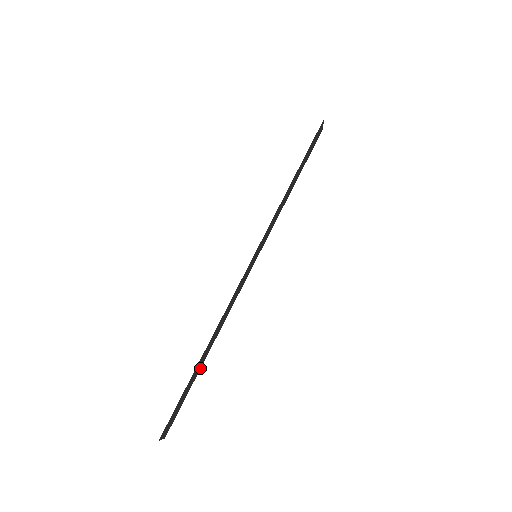
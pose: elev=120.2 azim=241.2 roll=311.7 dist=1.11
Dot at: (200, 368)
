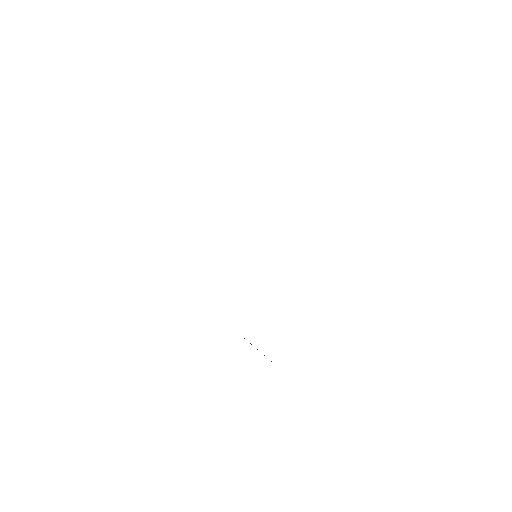
Dot at: occluded
